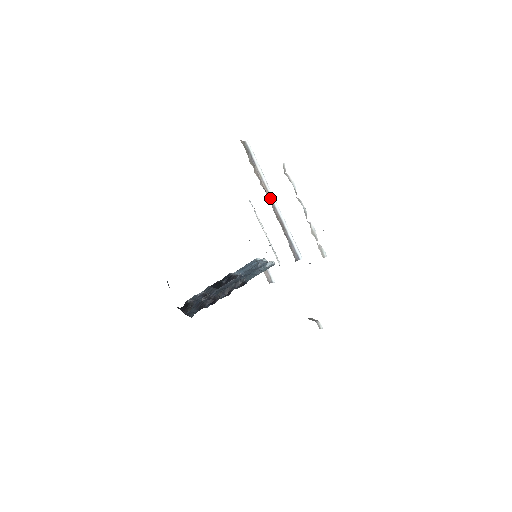
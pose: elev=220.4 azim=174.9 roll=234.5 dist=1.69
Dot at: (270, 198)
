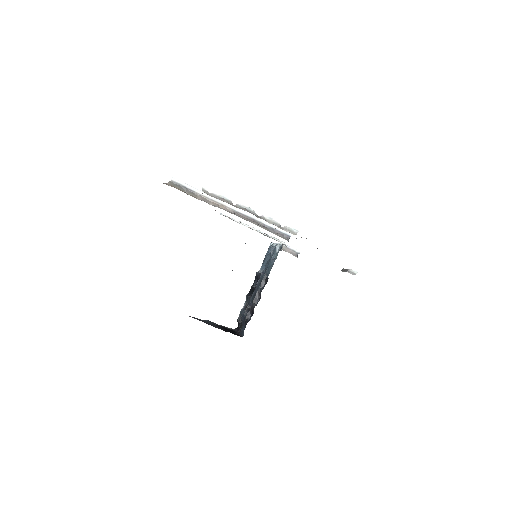
Dot at: (227, 208)
